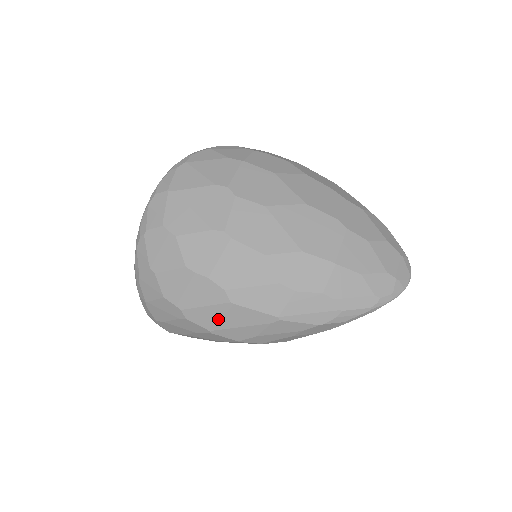
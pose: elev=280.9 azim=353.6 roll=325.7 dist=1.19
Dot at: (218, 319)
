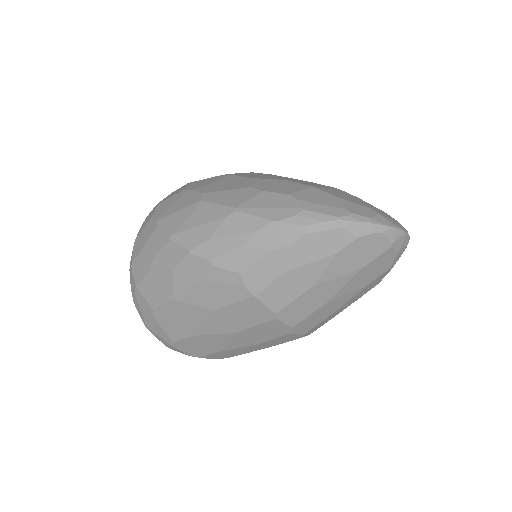
Dot at: (182, 221)
